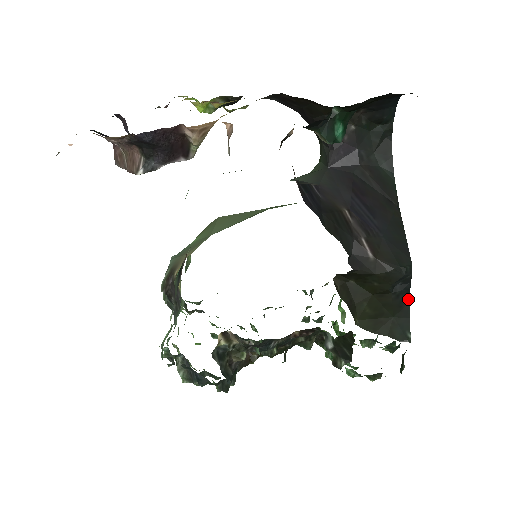
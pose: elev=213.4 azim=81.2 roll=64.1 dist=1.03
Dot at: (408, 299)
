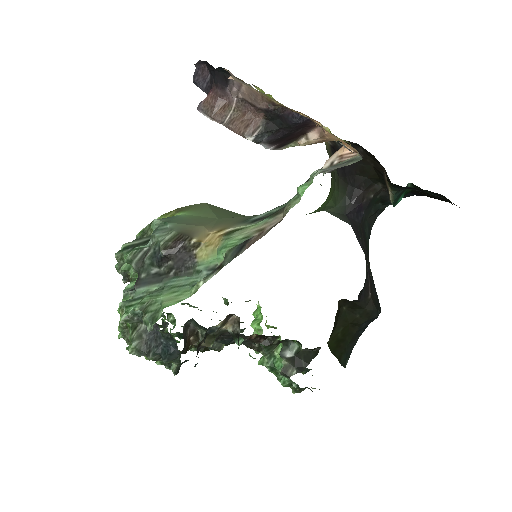
Dot at: occluded
